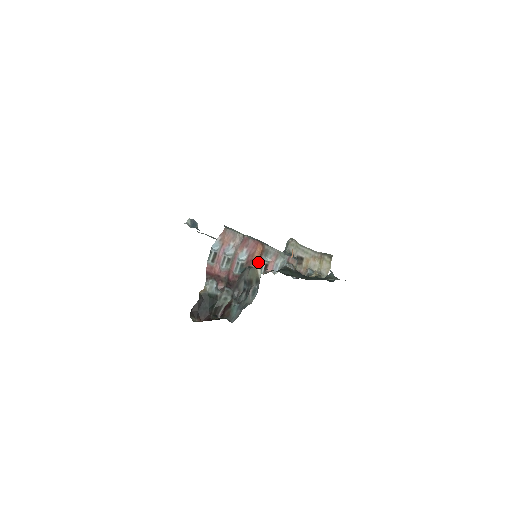
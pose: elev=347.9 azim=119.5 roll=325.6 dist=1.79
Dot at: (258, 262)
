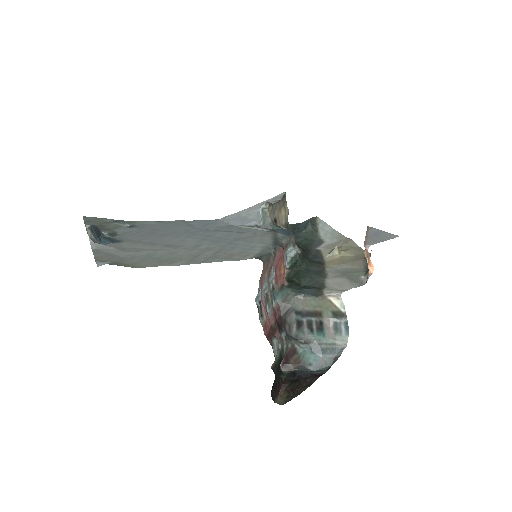
Dot at: (284, 272)
